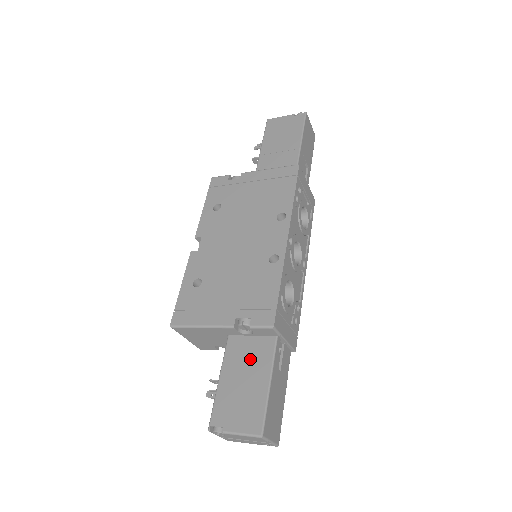
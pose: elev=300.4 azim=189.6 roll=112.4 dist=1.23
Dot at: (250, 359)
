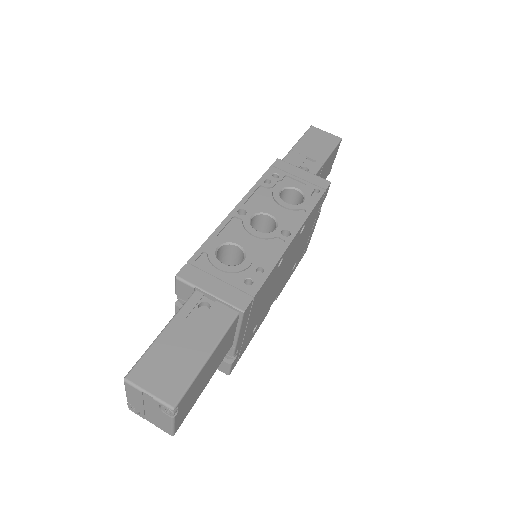
Dot at: occluded
